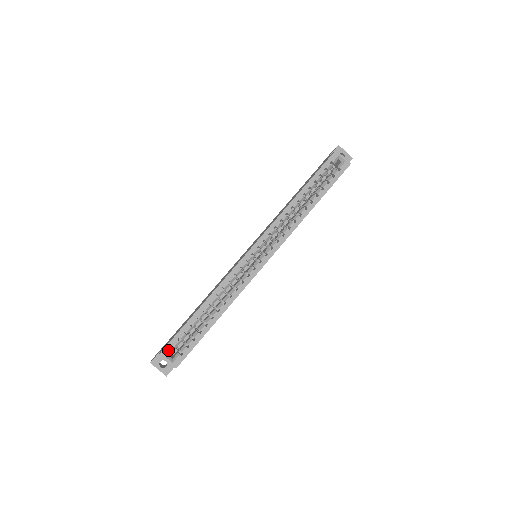
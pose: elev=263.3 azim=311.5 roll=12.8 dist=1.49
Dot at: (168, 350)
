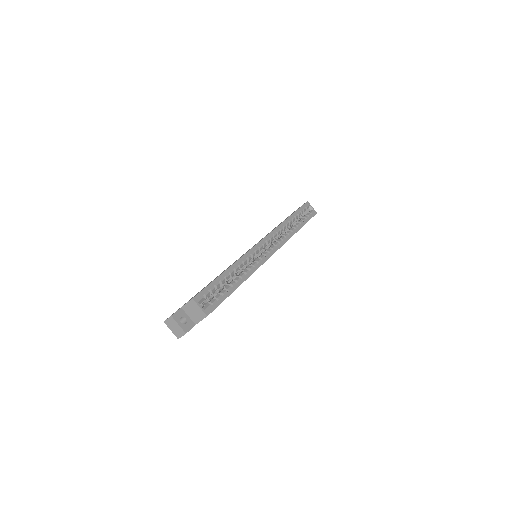
Dot at: (200, 297)
